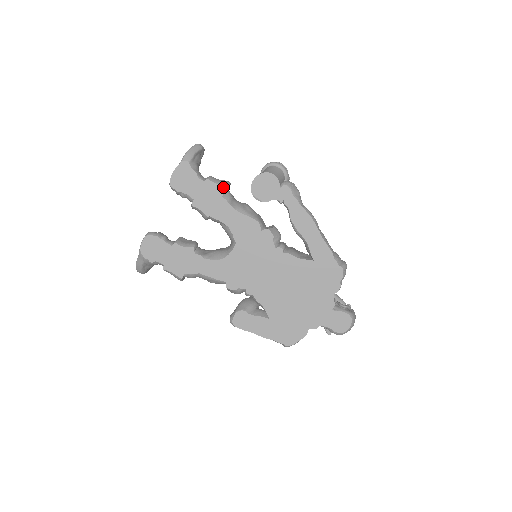
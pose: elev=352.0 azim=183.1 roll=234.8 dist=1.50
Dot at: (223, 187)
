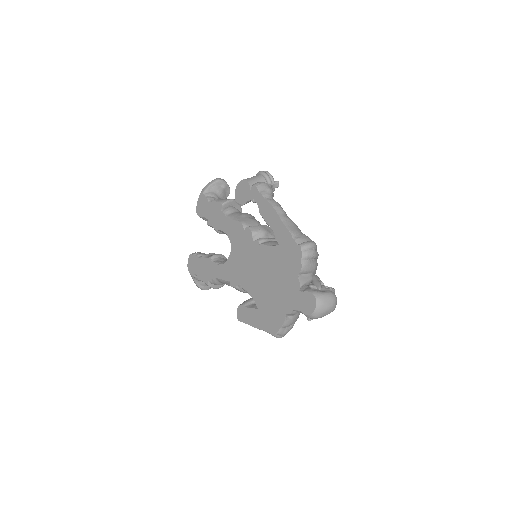
Dot at: (221, 203)
